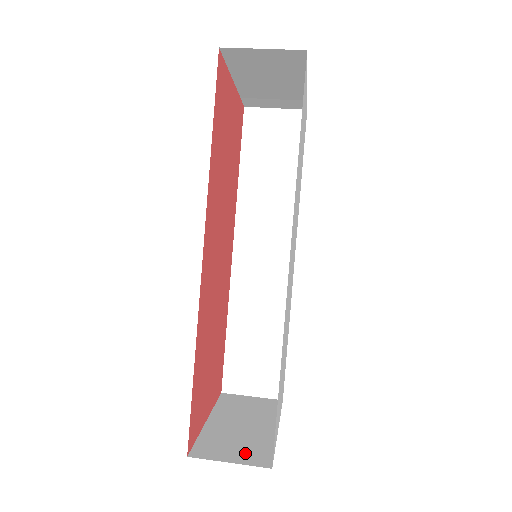
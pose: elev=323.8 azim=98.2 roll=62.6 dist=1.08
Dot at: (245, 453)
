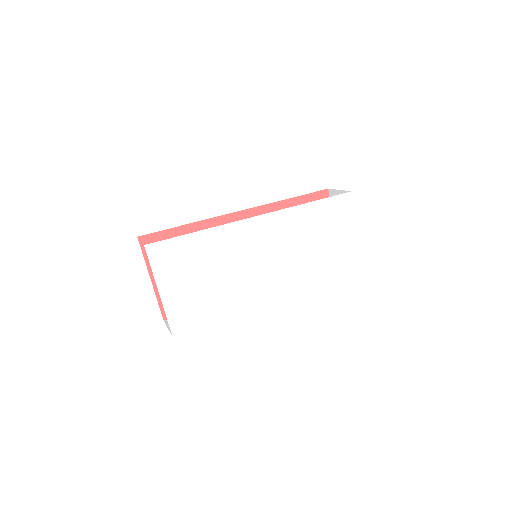
Dot at: occluded
